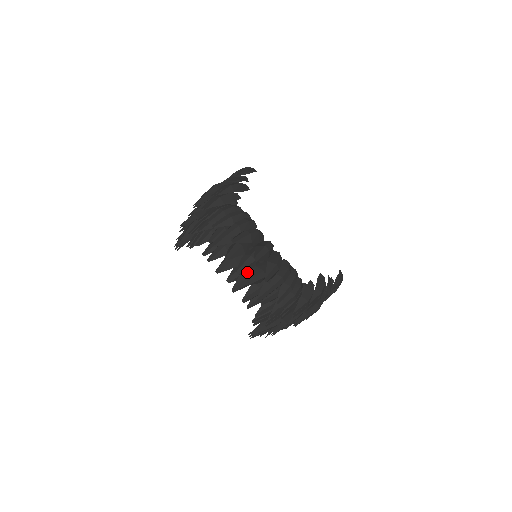
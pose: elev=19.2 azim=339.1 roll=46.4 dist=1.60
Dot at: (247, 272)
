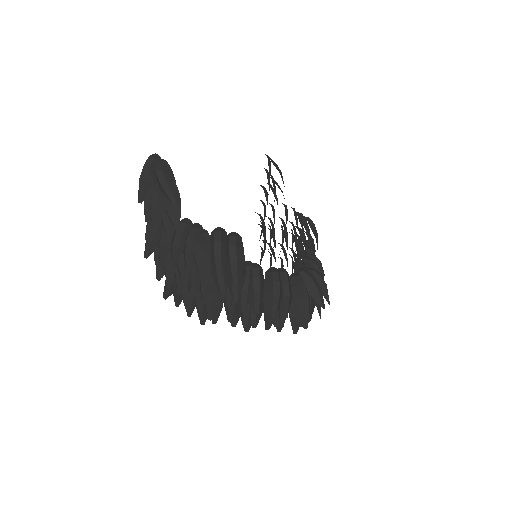
Dot at: occluded
